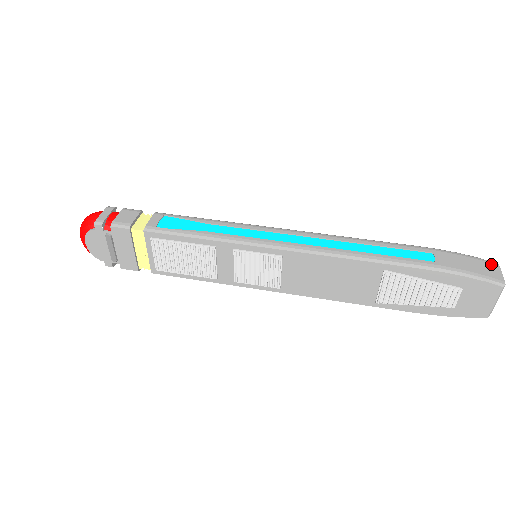
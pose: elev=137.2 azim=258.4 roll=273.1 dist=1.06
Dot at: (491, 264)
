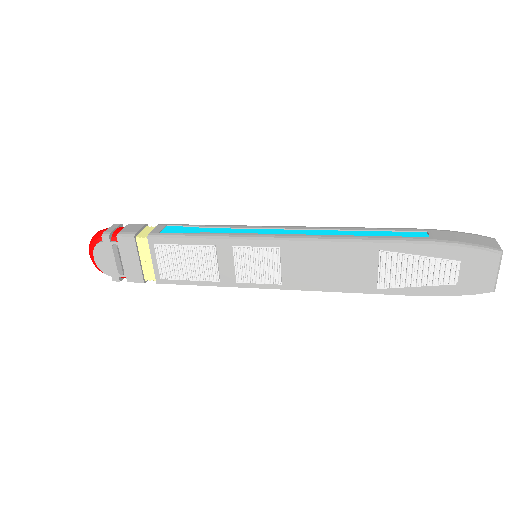
Dot at: (486, 237)
